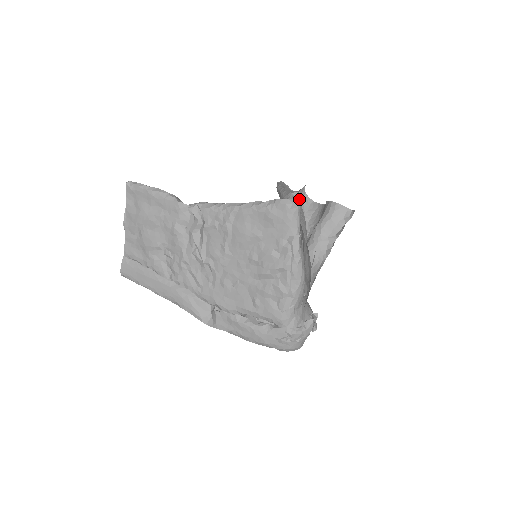
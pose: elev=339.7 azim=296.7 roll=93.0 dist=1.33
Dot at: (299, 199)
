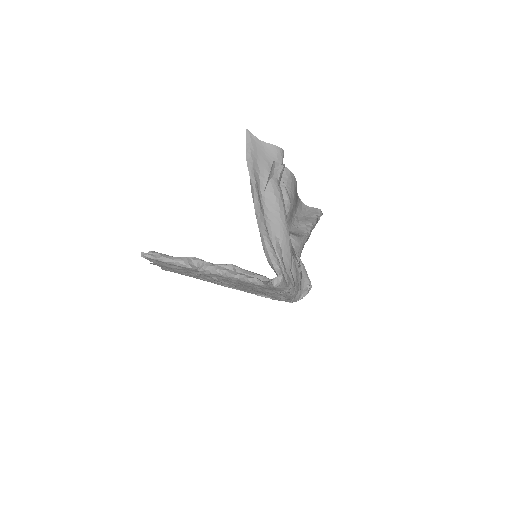
Dot at: (280, 278)
